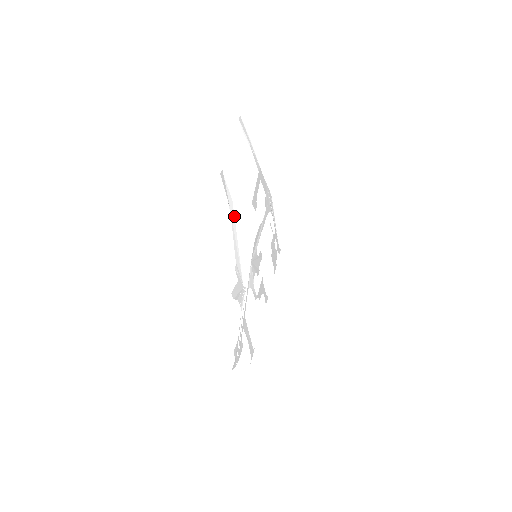
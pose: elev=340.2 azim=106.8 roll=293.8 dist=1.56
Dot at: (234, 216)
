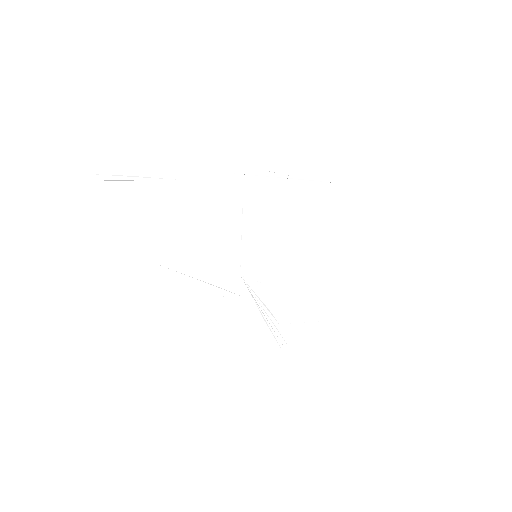
Dot at: (167, 268)
